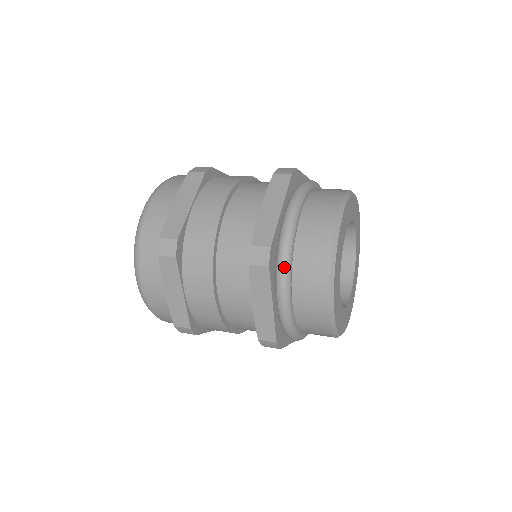
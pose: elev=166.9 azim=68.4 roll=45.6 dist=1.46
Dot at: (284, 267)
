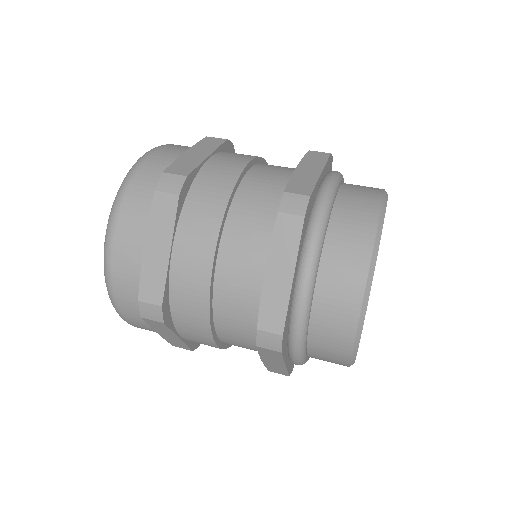
Dot at: (298, 342)
